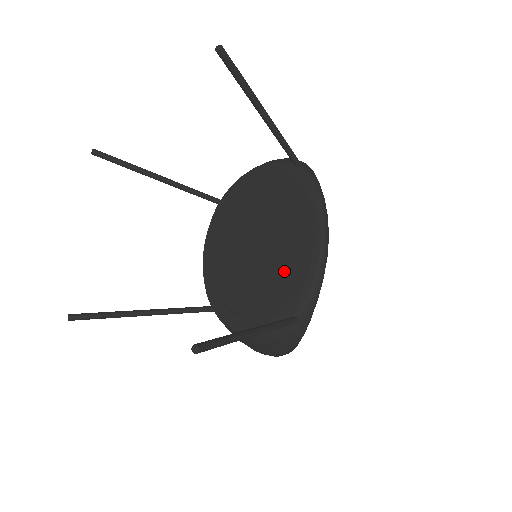
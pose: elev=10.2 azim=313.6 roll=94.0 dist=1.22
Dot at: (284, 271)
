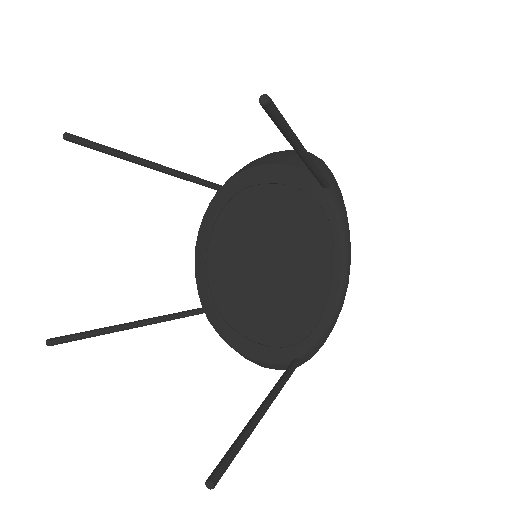
Dot at: (292, 306)
